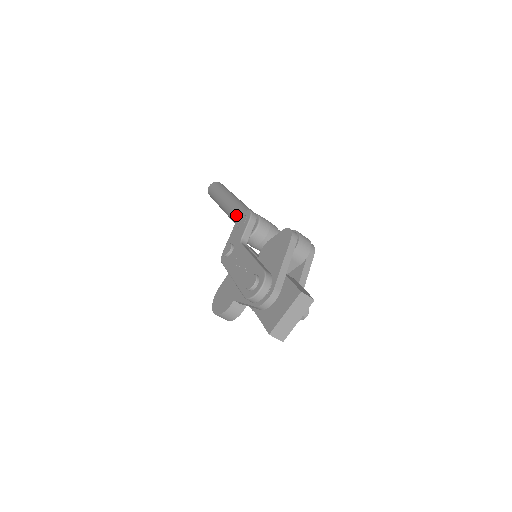
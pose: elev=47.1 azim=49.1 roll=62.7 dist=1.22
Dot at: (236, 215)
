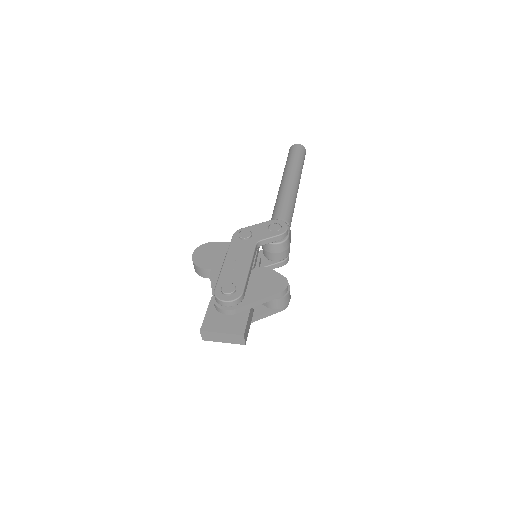
Dot at: (281, 207)
